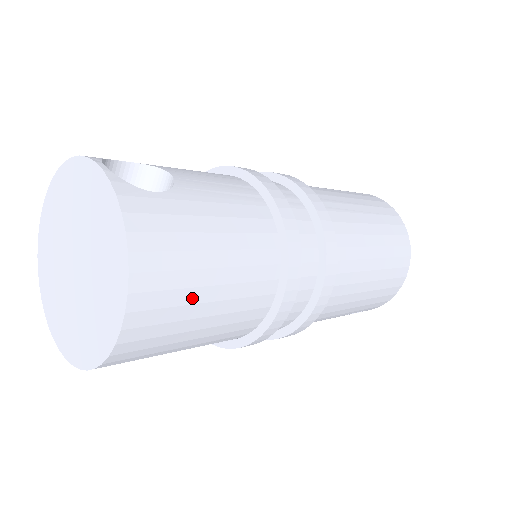
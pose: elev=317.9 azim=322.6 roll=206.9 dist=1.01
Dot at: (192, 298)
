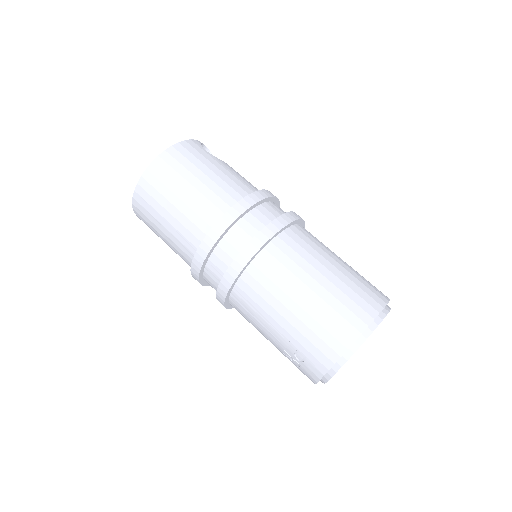
Dot at: (178, 181)
